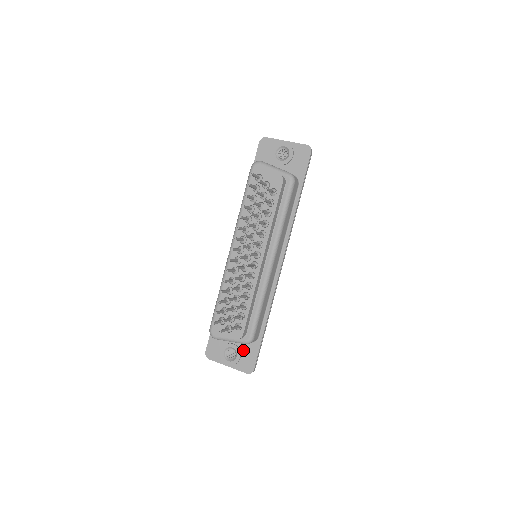
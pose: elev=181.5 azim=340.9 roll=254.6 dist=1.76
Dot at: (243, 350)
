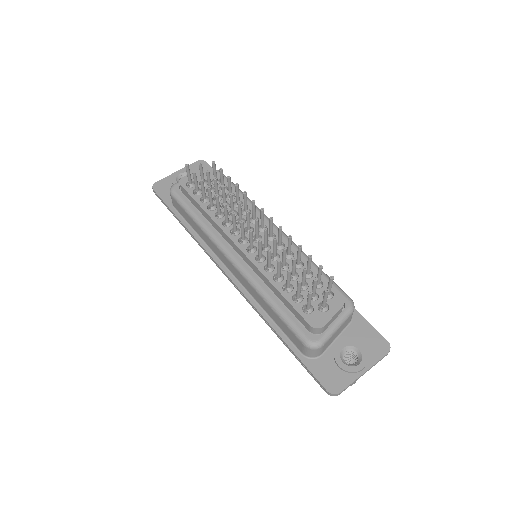
Dot at: (354, 338)
